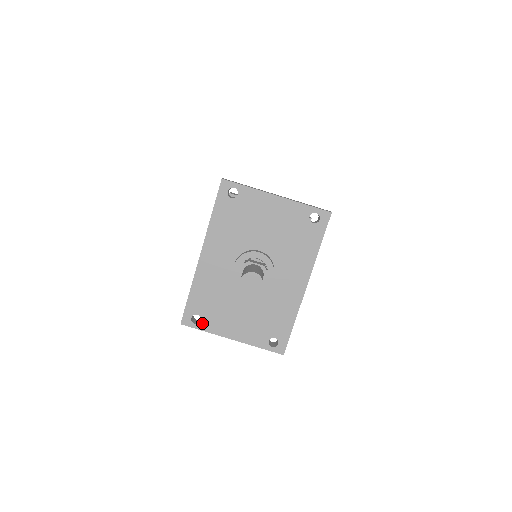
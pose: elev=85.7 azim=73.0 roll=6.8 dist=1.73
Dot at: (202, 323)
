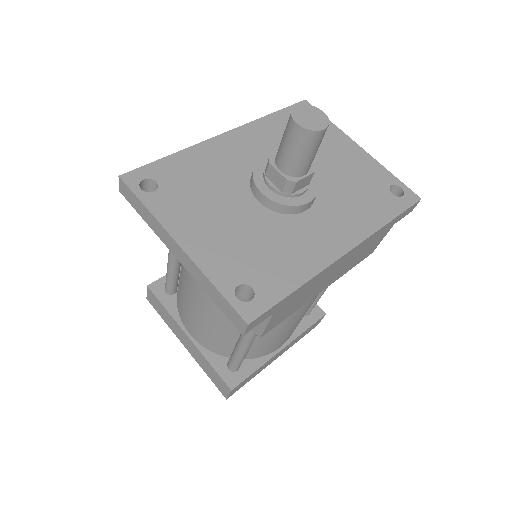
Dot at: (153, 195)
